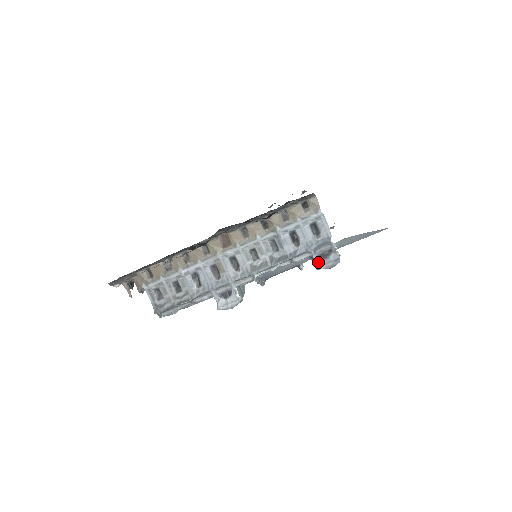
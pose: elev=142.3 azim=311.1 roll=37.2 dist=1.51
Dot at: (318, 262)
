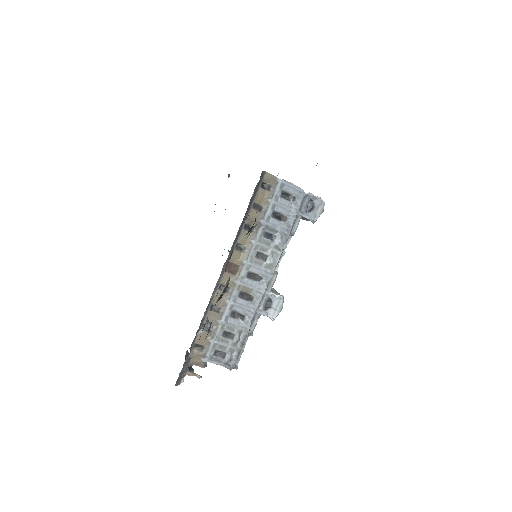
Dot at: (310, 217)
